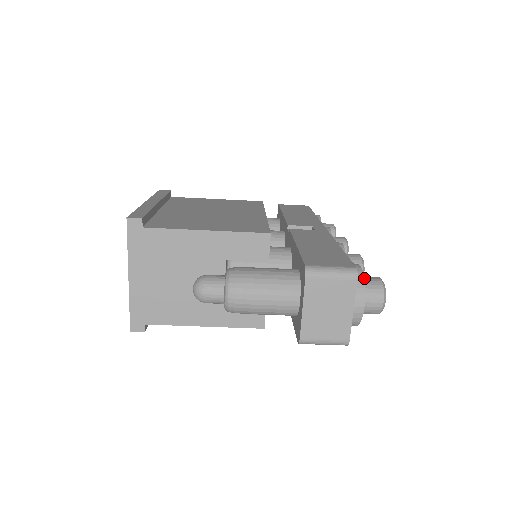
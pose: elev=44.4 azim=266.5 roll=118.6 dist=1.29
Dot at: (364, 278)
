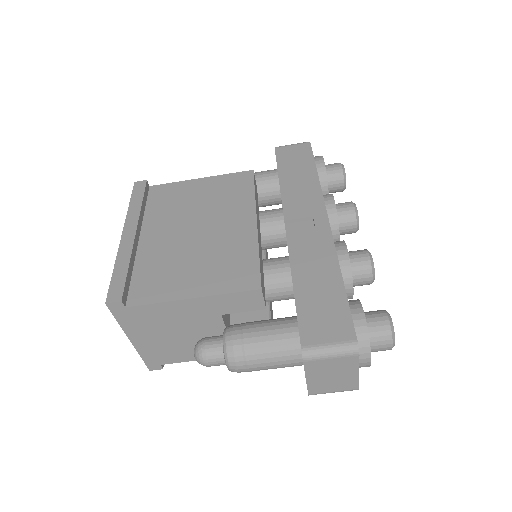
Dot at: (370, 322)
